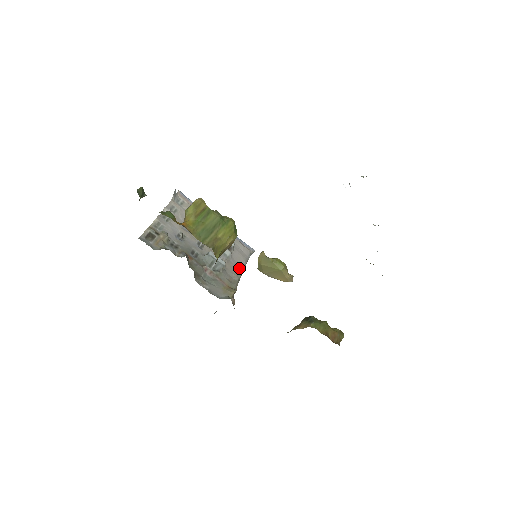
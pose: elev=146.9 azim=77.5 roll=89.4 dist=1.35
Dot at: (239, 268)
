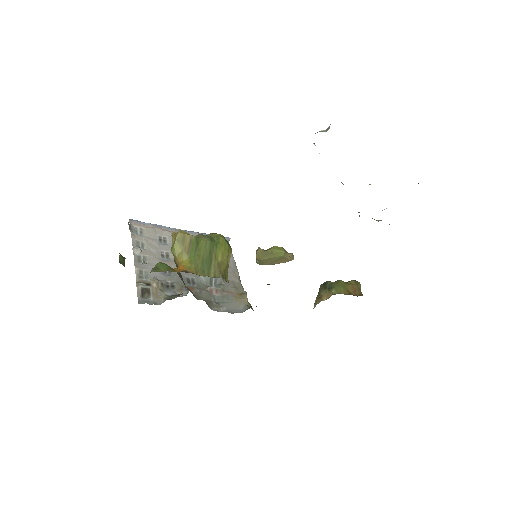
Dot at: (232, 267)
